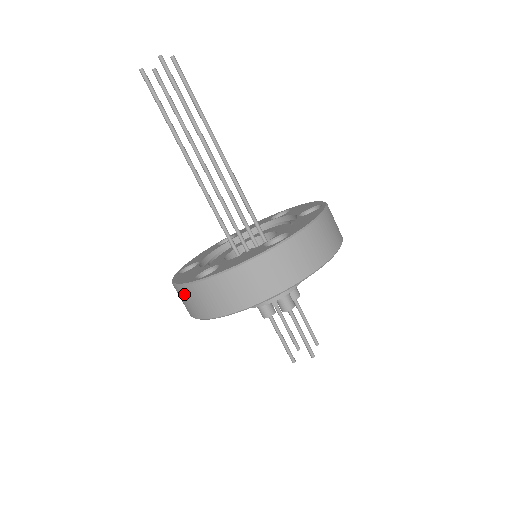
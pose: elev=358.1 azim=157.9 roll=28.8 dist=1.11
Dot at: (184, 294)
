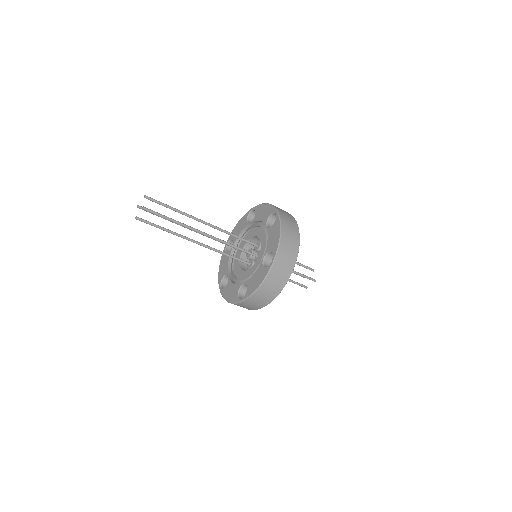
Dot at: (237, 305)
